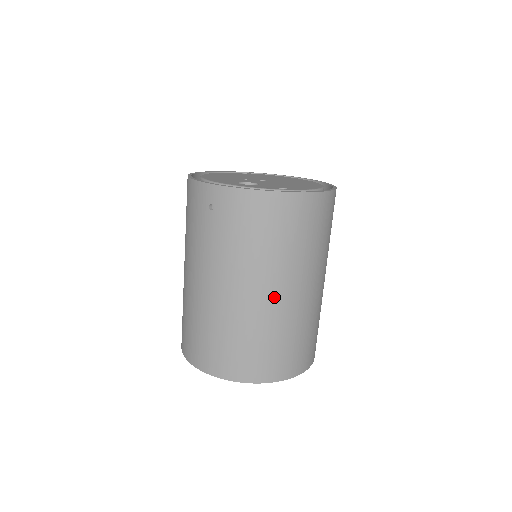
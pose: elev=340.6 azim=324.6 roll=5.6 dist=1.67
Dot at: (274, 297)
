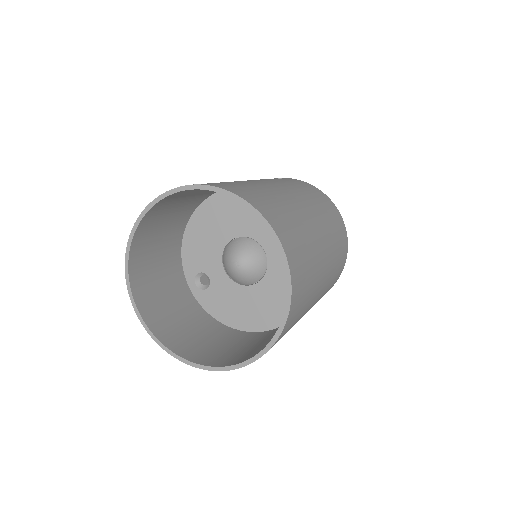
Dot at: (309, 215)
